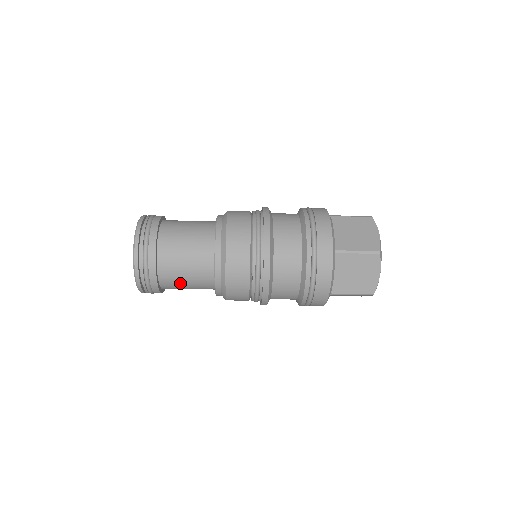
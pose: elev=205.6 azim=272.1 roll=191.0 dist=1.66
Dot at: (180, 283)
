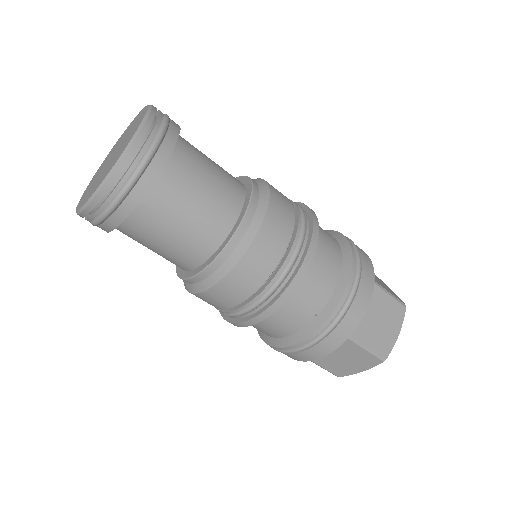
Dot at: (173, 215)
